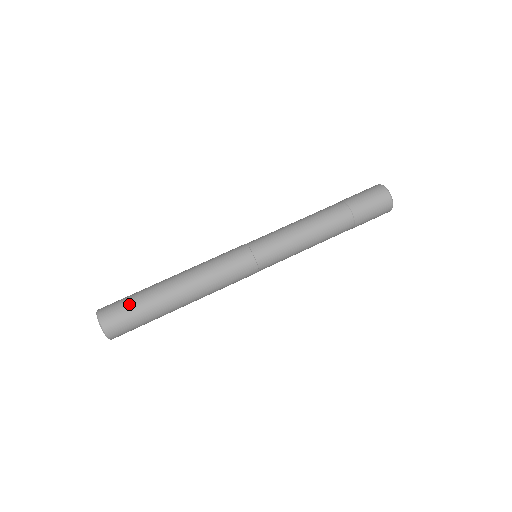
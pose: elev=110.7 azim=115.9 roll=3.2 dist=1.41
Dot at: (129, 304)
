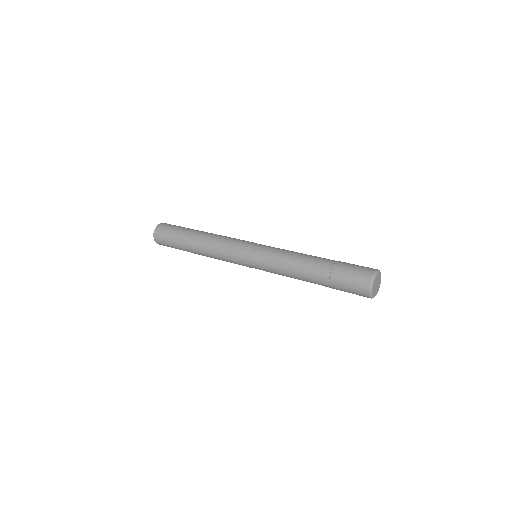
Dot at: occluded
